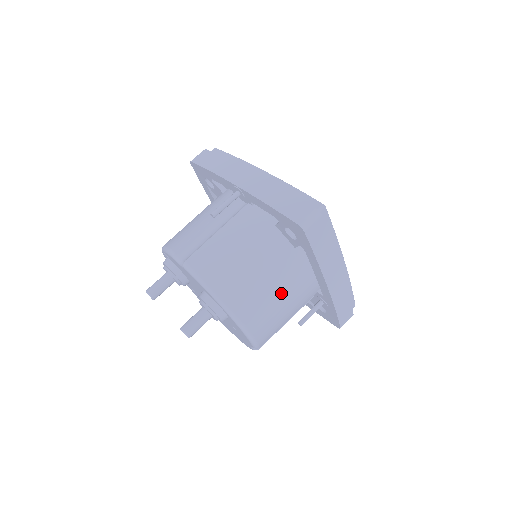
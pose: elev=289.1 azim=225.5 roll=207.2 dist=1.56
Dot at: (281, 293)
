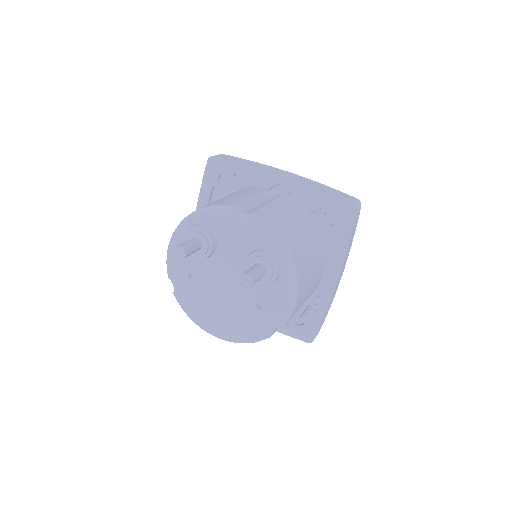
Dot at: (313, 271)
